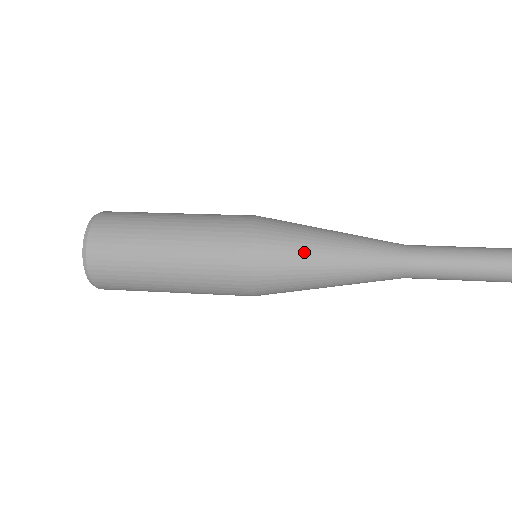
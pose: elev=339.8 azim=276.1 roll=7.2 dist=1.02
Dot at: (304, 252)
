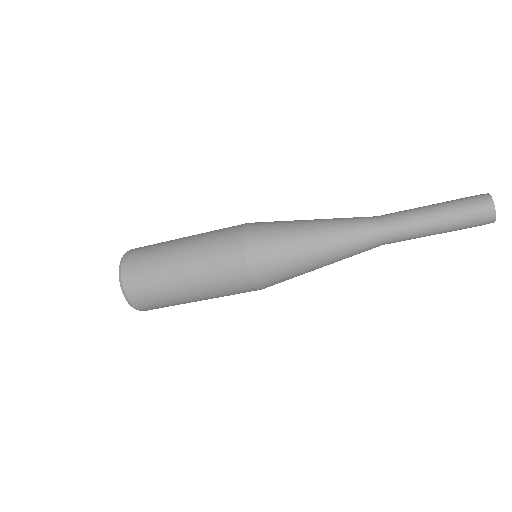
Dot at: occluded
